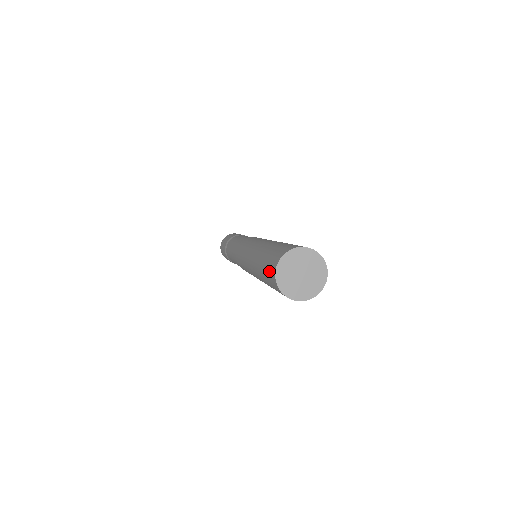
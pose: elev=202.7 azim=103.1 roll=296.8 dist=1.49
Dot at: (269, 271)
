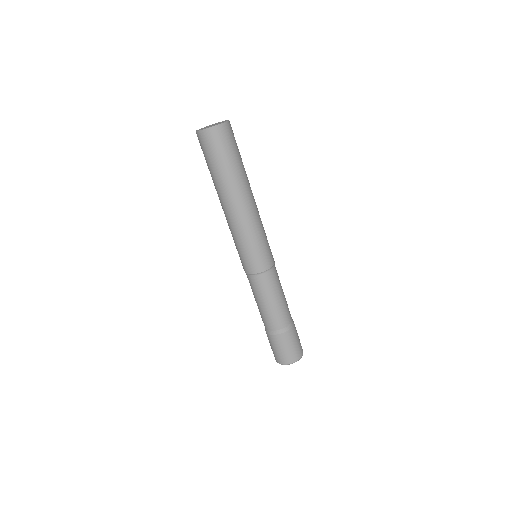
Dot at: occluded
